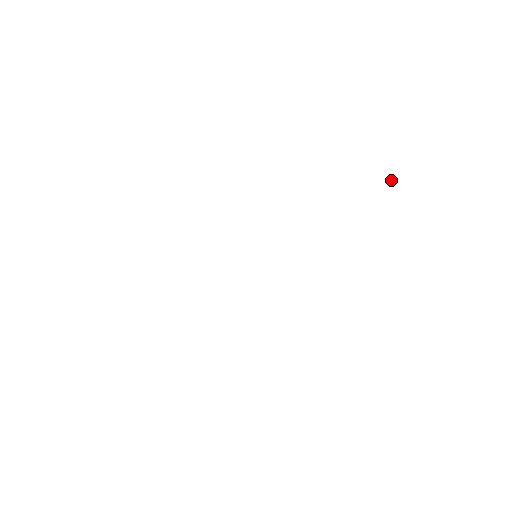
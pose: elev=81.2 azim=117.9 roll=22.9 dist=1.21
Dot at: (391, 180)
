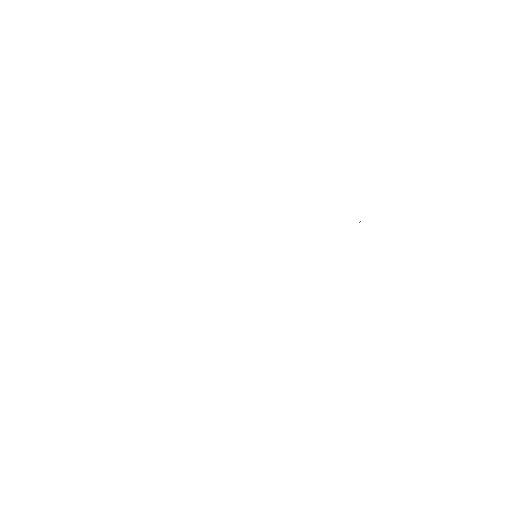
Dot at: (359, 222)
